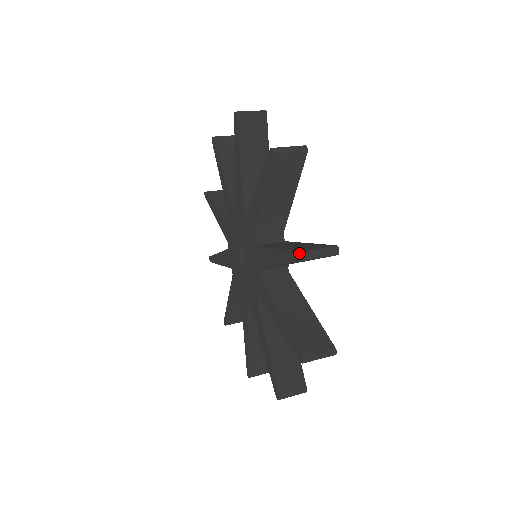
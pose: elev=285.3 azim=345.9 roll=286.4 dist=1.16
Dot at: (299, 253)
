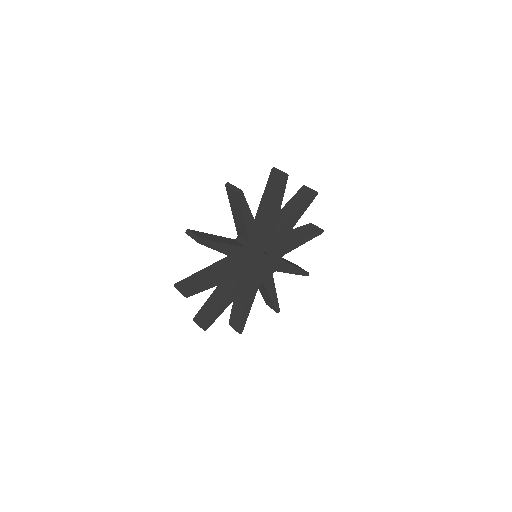
Dot at: (189, 230)
